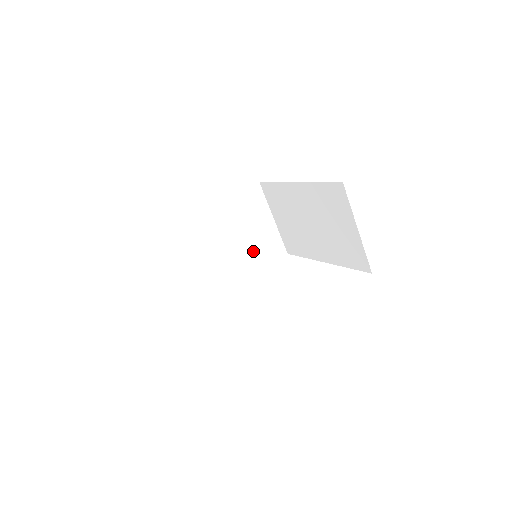
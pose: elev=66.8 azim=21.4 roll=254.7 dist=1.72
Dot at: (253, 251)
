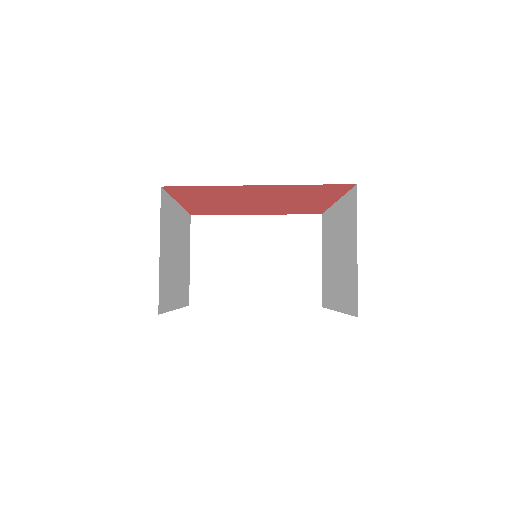
Dot at: (283, 281)
